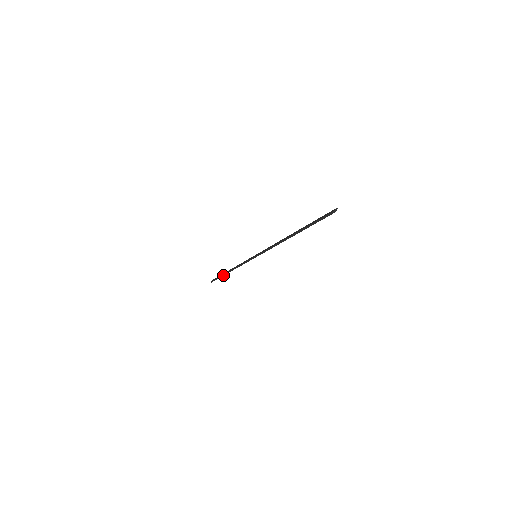
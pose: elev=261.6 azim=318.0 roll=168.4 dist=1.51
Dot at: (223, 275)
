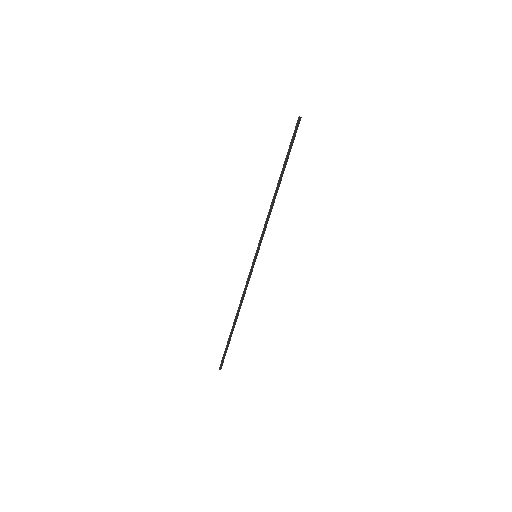
Dot at: (230, 334)
